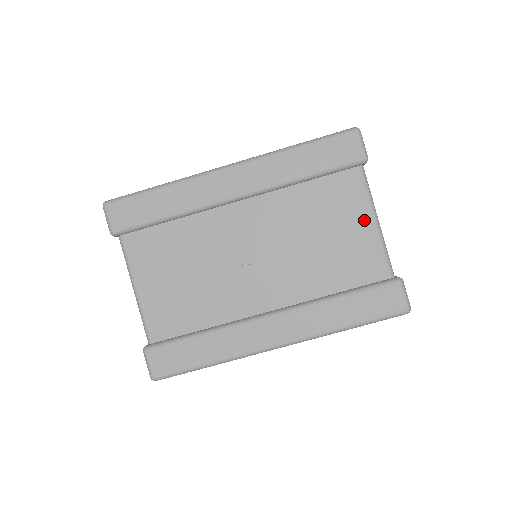
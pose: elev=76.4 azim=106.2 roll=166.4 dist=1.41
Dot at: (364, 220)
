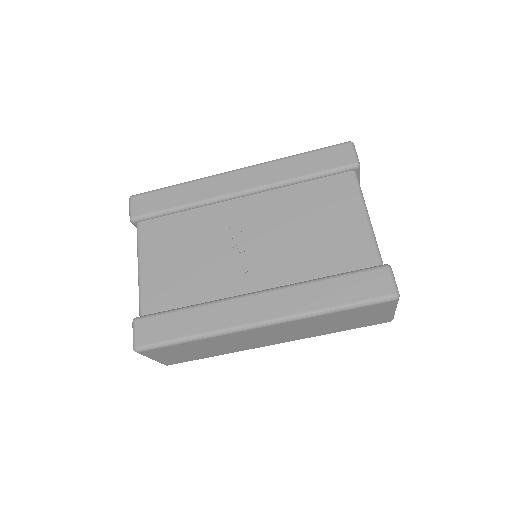
Dot at: (354, 214)
